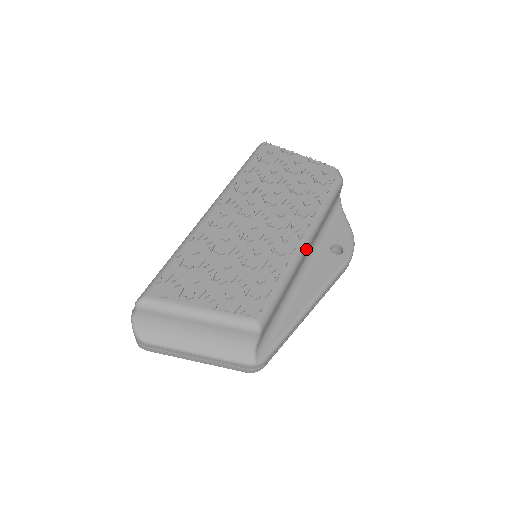
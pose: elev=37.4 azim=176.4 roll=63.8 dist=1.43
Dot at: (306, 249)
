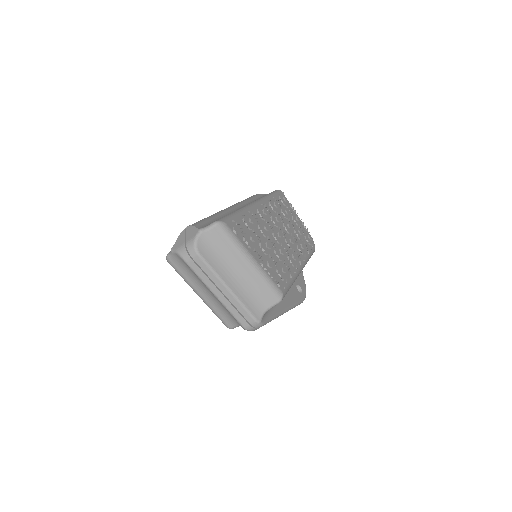
Dot at: occluded
